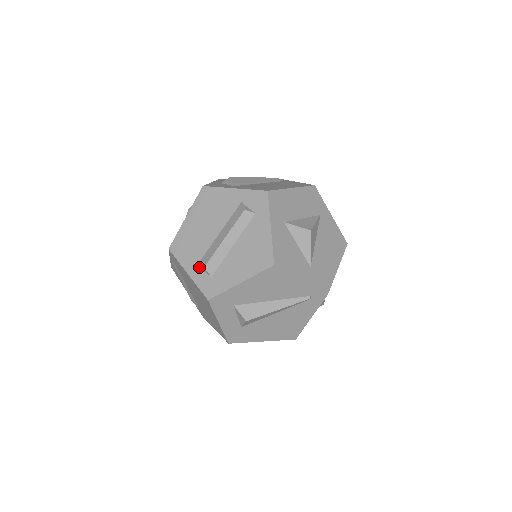
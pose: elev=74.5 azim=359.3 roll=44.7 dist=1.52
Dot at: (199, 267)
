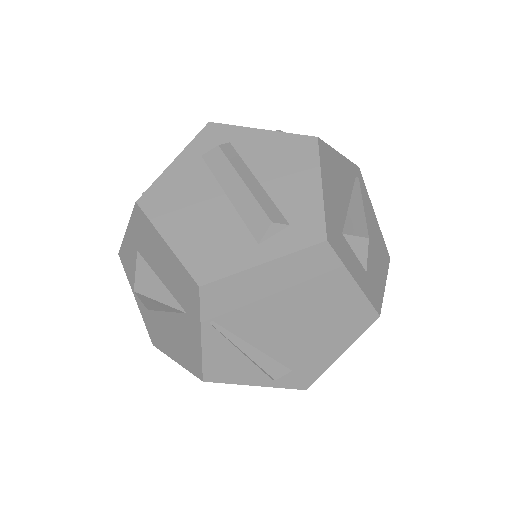
Dot at: (263, 239)
